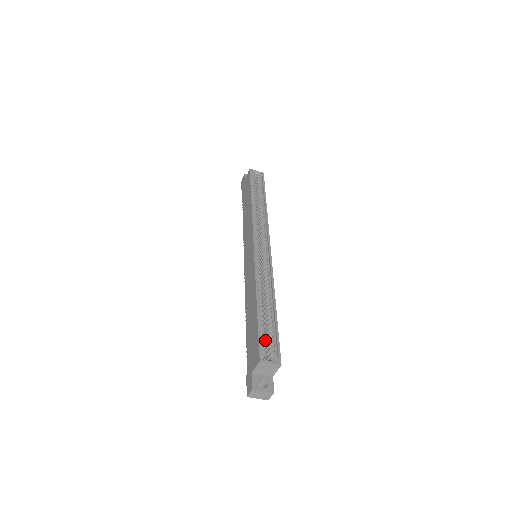
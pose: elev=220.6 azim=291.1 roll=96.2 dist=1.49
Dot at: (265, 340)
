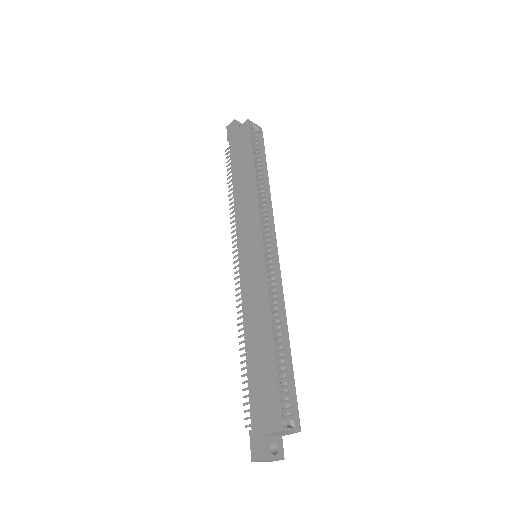
Dot at: occluded
